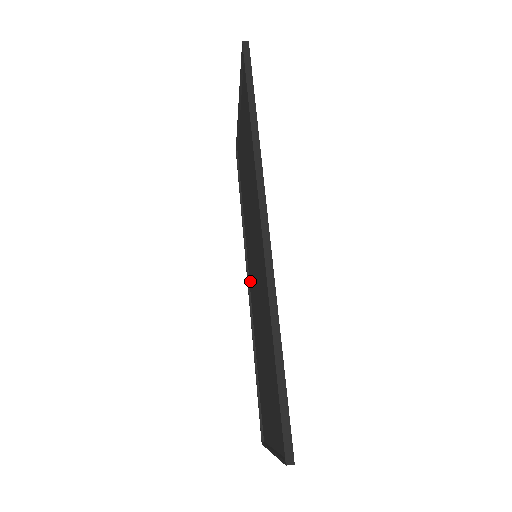
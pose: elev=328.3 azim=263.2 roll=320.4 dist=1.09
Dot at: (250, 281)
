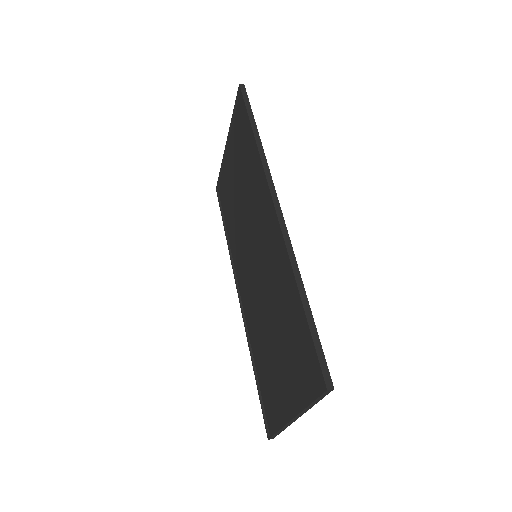
Dot at: (242, 292)
